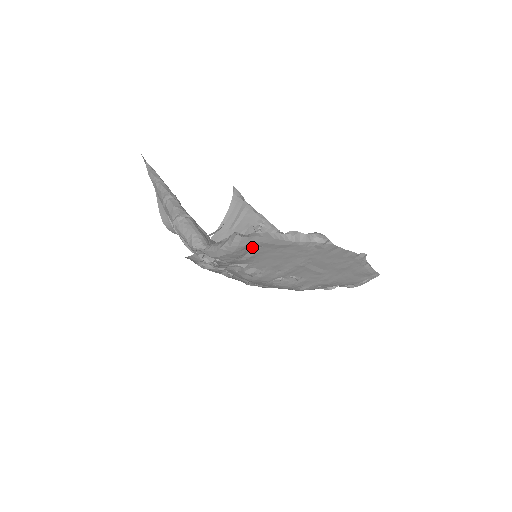
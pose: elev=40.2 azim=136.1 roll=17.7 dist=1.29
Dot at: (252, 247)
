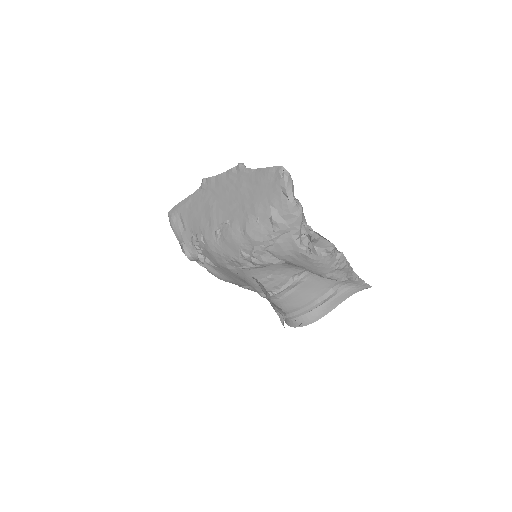
Dot at: (179, 217)
